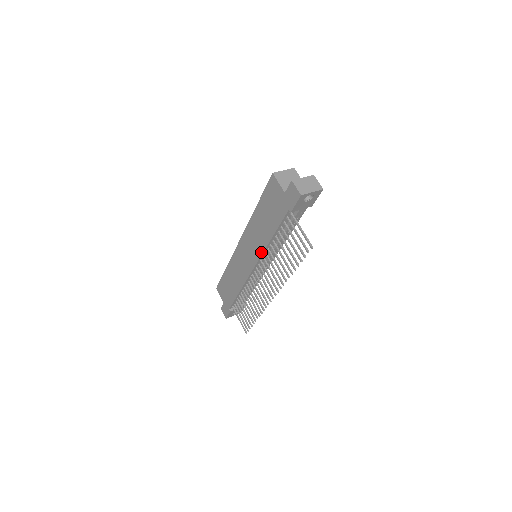
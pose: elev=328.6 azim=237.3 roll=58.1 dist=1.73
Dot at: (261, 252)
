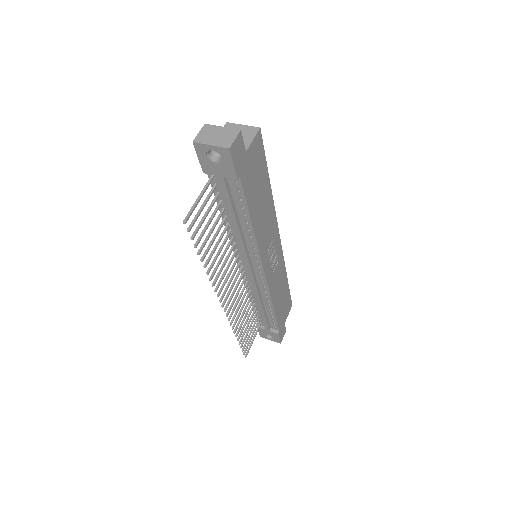
Dot at: occluded
